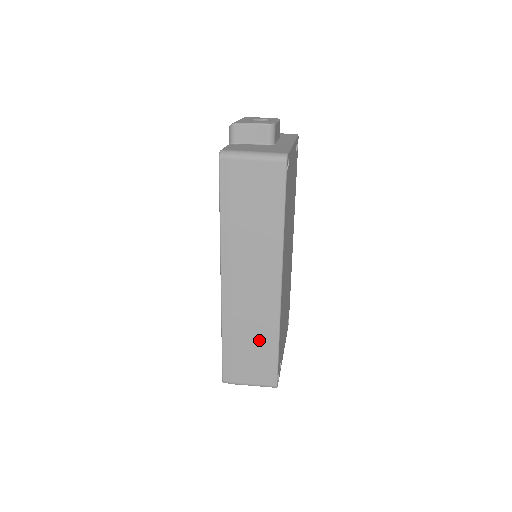
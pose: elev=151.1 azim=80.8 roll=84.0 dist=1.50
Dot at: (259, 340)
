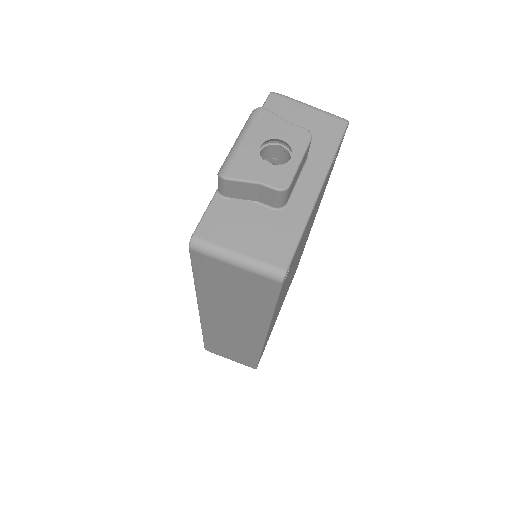
Dot at: (240, 349)
